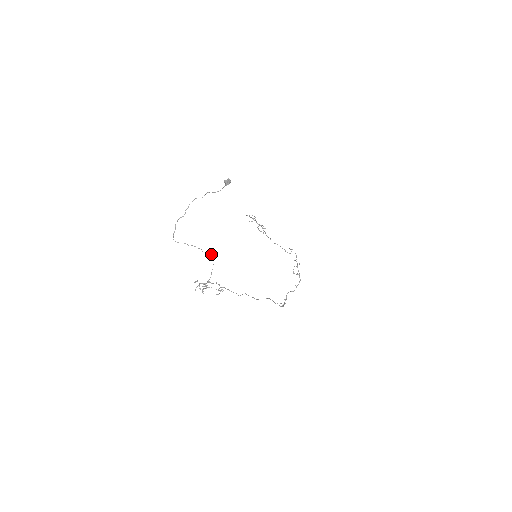
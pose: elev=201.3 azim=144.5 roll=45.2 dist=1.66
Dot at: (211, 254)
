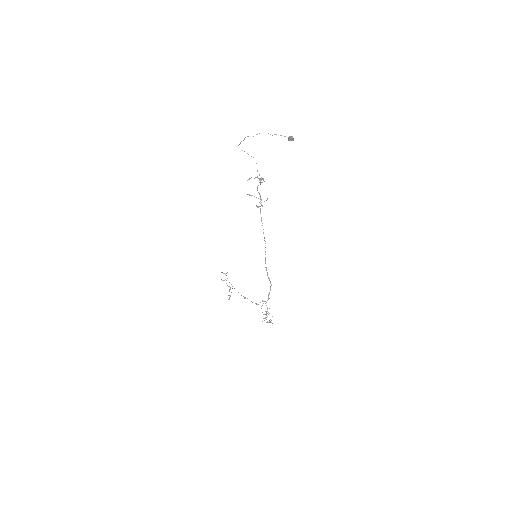
Dot at: occluded
